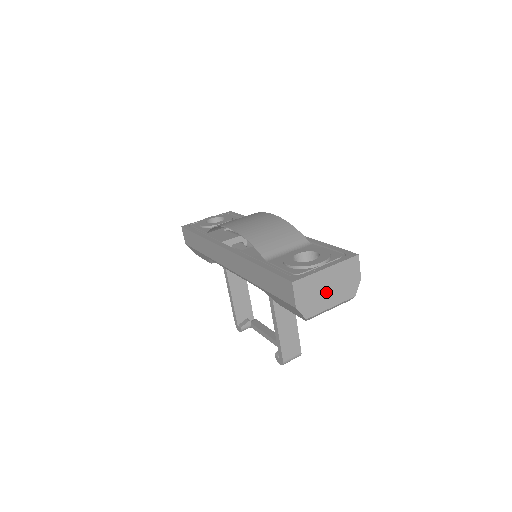
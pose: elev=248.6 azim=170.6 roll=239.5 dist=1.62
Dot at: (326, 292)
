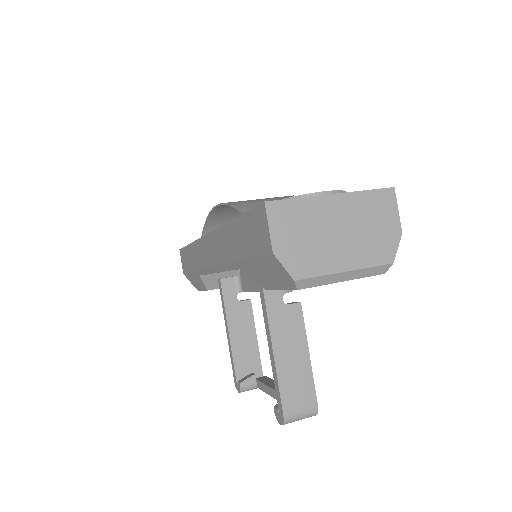
Dot at: (333, 239)
